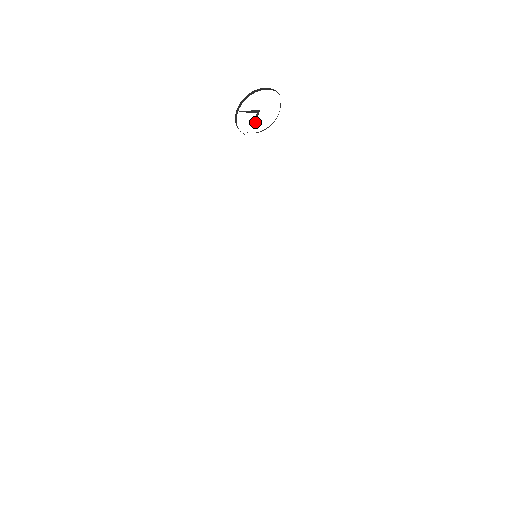
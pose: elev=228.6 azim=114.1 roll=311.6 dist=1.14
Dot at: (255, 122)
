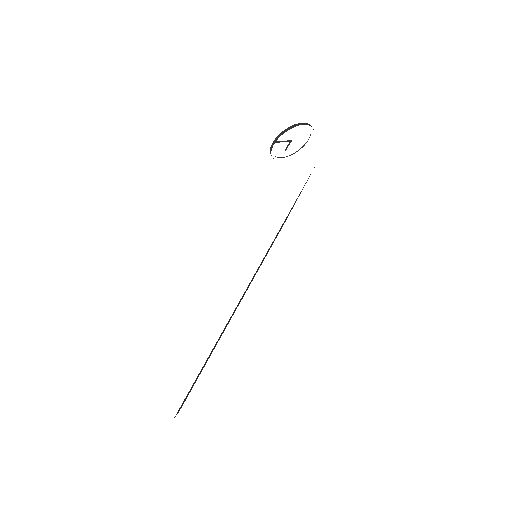
Dot at: (286, 149)
